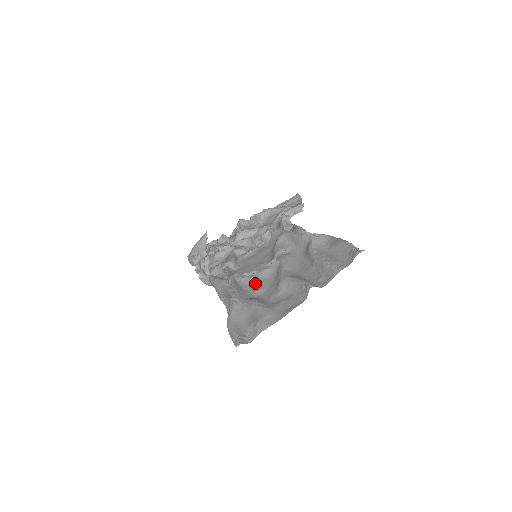
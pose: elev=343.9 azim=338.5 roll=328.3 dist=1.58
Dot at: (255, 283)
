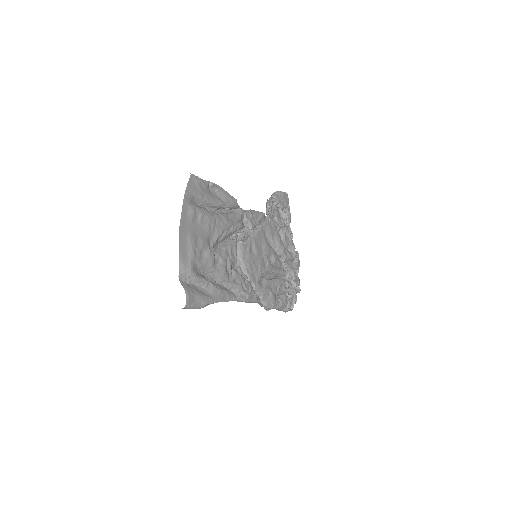
Dot at: occluded
